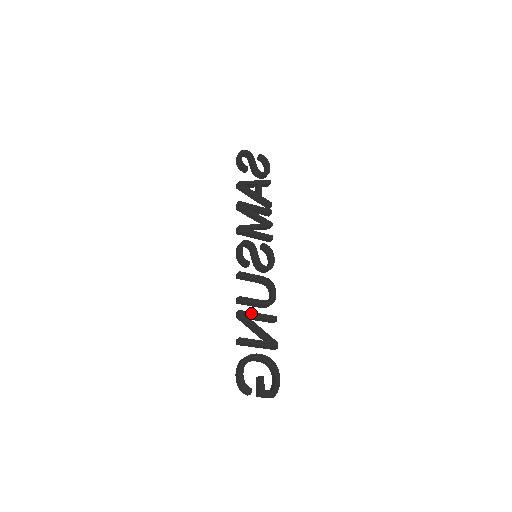
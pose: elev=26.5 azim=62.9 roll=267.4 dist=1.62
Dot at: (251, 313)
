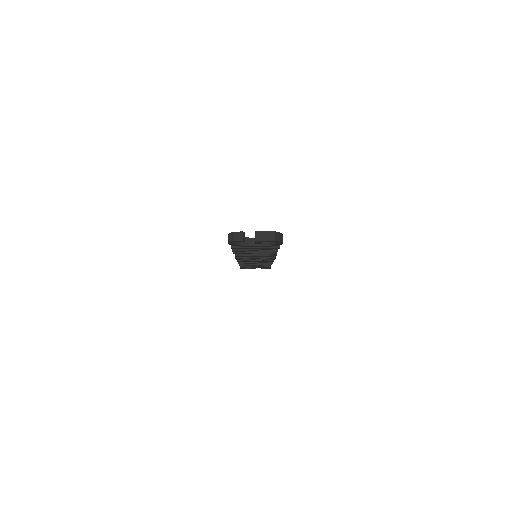
Dot at: occluded
